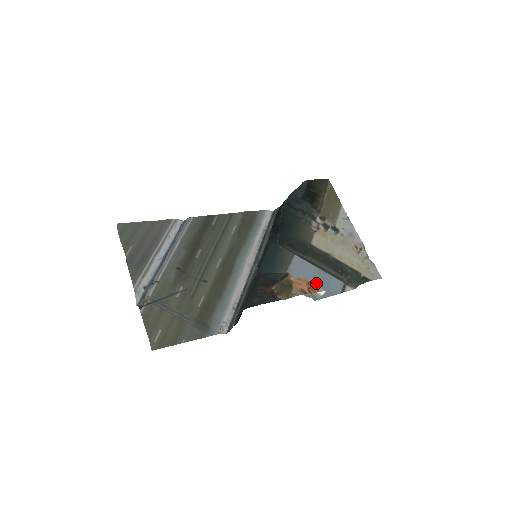
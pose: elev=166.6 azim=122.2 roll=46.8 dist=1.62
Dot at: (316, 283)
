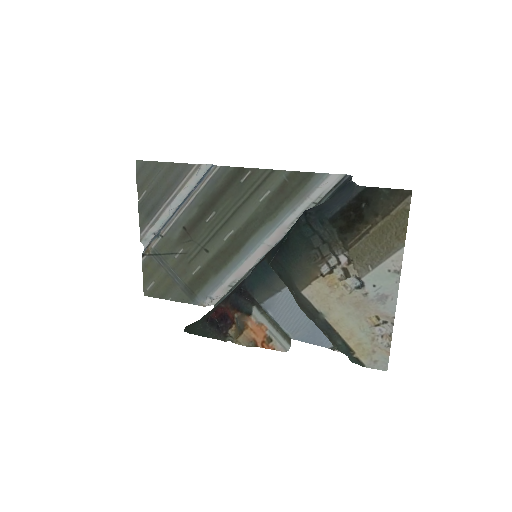
Dot at: (302, 324)
